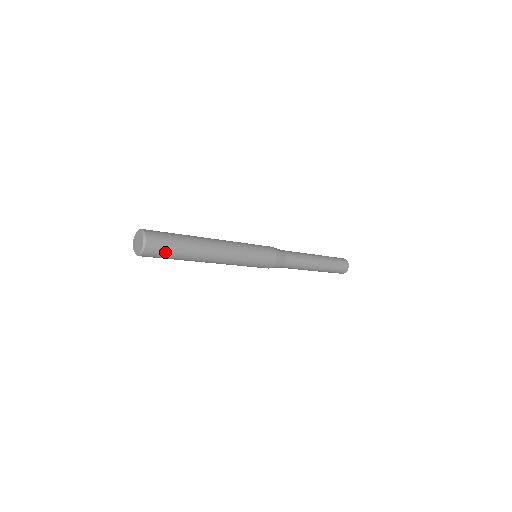
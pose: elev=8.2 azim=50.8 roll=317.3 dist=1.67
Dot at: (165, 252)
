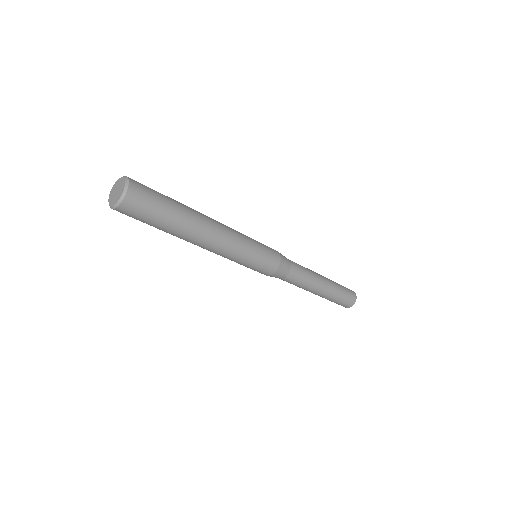
Dot at: (154, 199)
